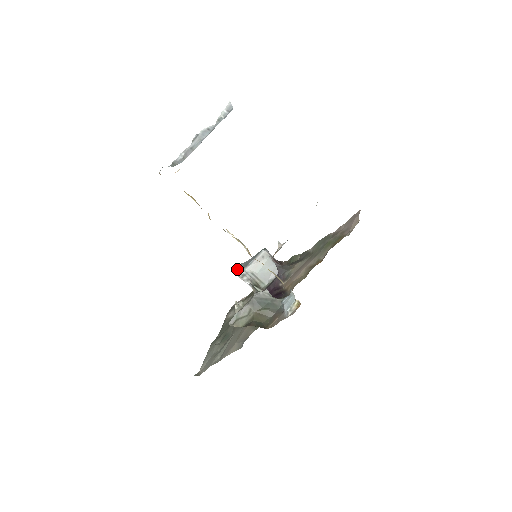
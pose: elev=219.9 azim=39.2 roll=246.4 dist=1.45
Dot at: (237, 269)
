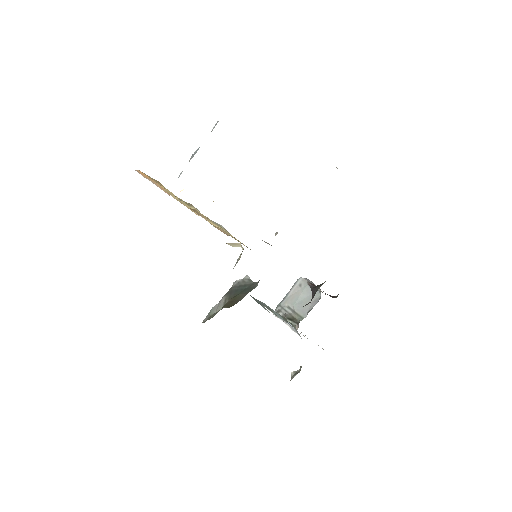
Dot at: occluded
